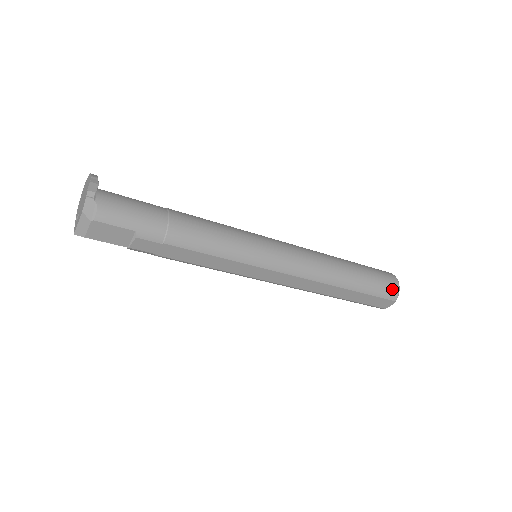
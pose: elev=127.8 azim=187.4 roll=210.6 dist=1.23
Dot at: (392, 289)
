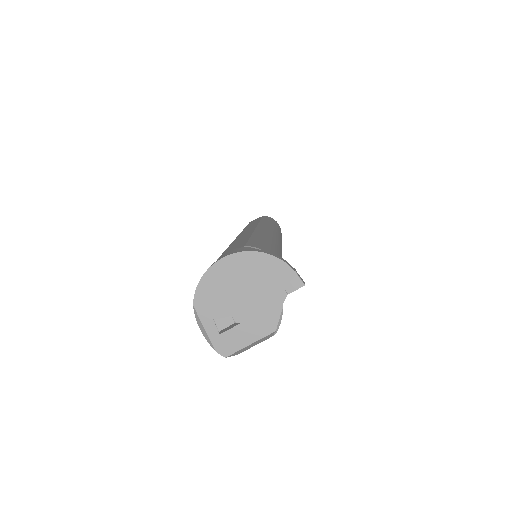
Dot at: occluded
